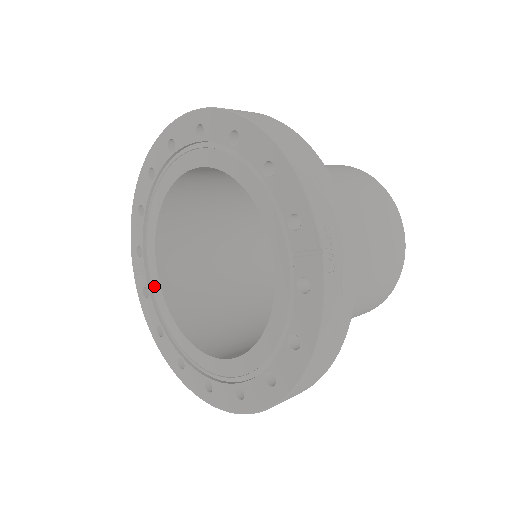
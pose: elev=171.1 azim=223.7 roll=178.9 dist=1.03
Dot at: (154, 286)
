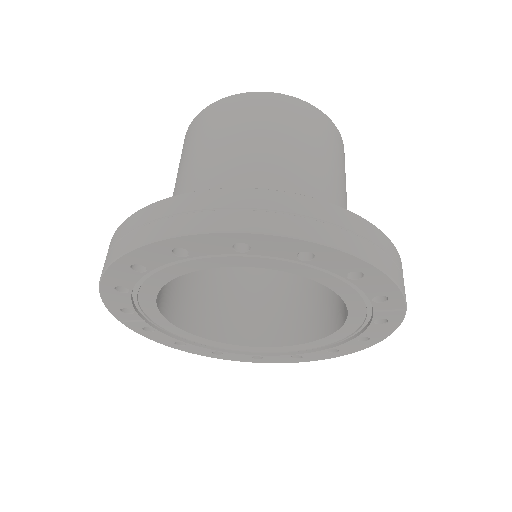
Dot at: (162, 325)
